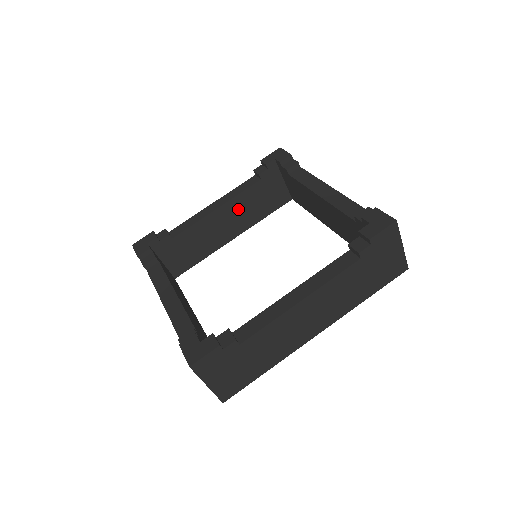
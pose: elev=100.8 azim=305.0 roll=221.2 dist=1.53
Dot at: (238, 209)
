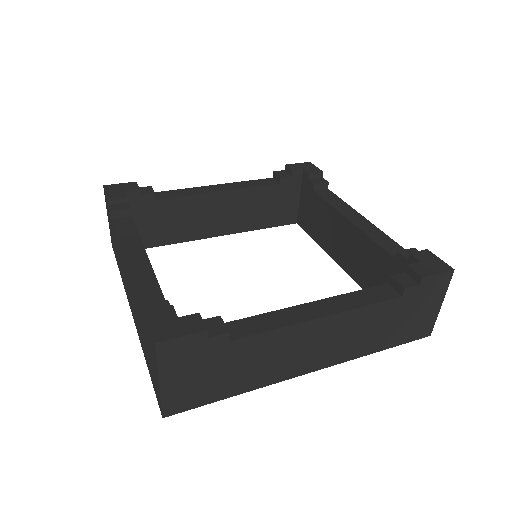
Dot at: (241, 204)
